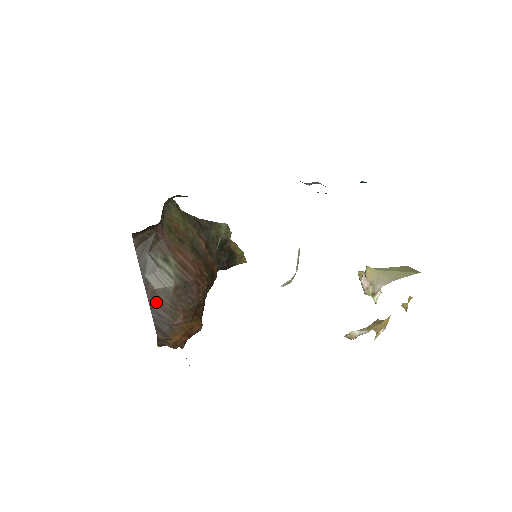
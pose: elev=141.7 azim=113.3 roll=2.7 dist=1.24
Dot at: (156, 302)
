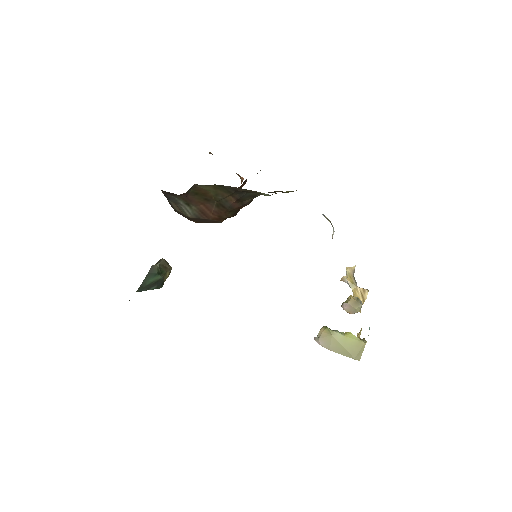
Dot at: occluded
